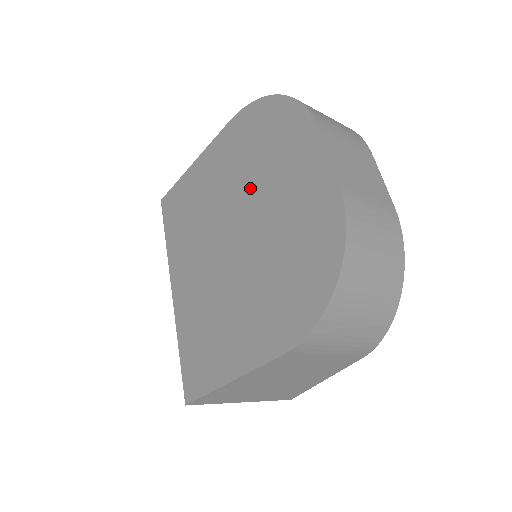
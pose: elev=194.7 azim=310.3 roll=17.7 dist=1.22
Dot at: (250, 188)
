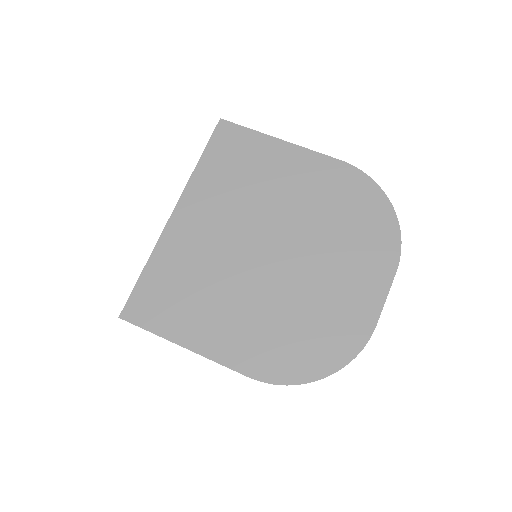
Dot at: (315, 237)
